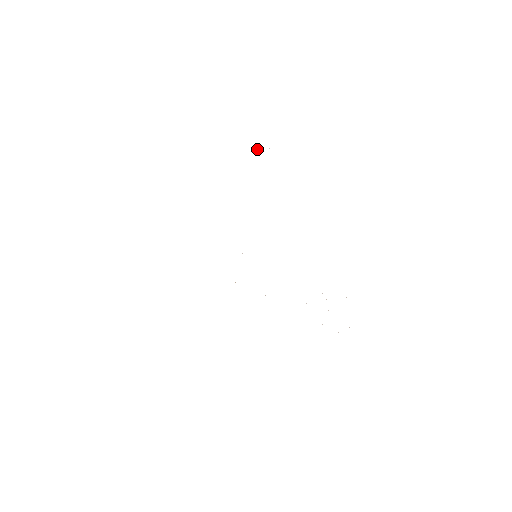
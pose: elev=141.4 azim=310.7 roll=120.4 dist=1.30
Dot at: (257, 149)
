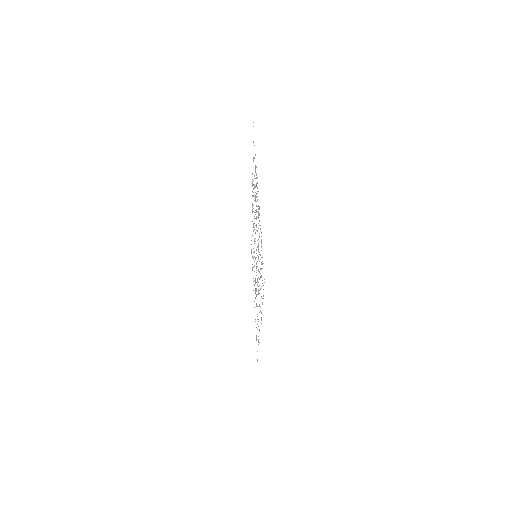
Dot at: occluded
